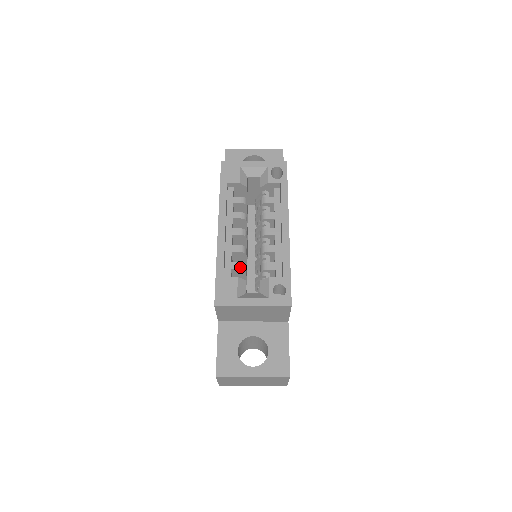
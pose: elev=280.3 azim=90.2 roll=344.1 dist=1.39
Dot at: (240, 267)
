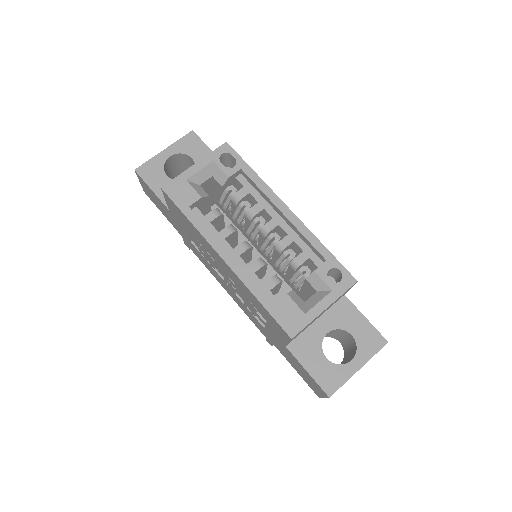
Dot at: (276, 282)
